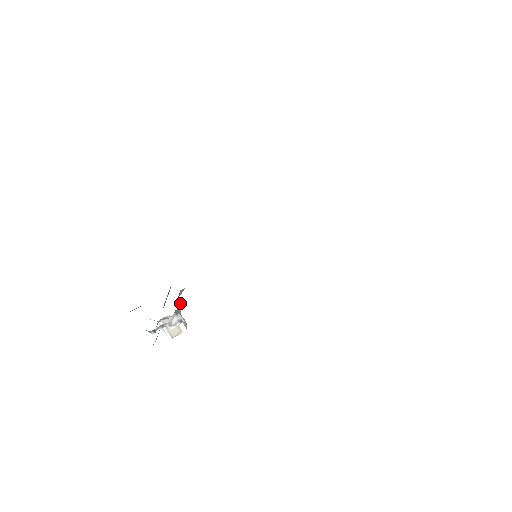
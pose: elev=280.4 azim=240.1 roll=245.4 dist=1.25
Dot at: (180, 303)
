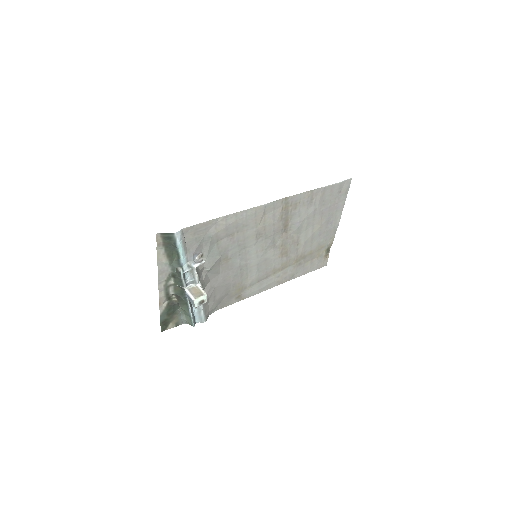
Dot at: (202, 275)
